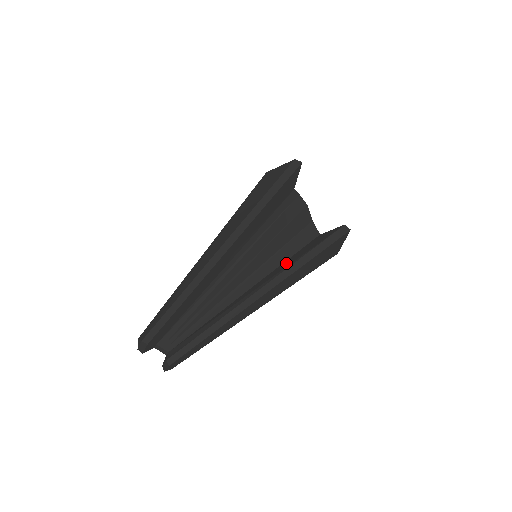
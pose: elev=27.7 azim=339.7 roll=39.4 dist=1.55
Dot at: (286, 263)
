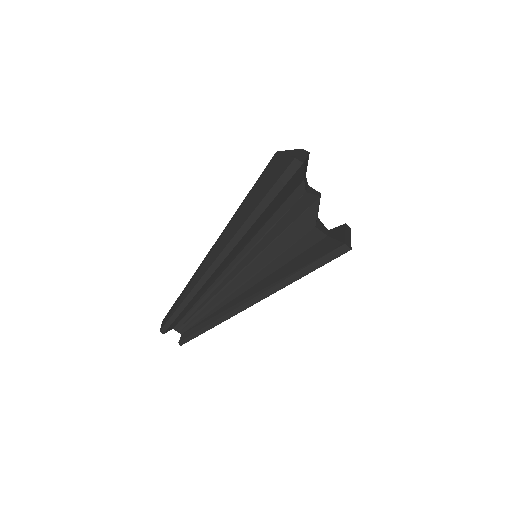
Dot at: (278, 274)
